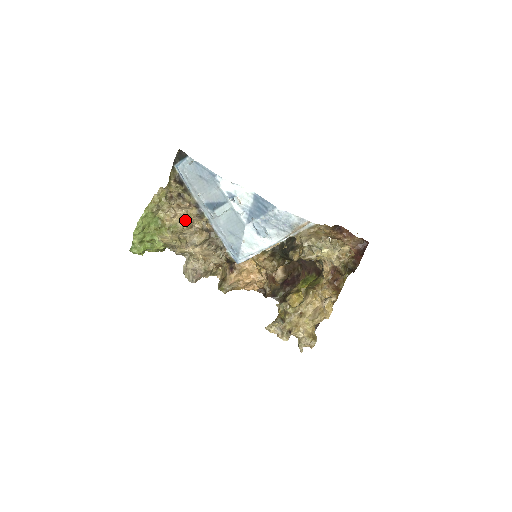
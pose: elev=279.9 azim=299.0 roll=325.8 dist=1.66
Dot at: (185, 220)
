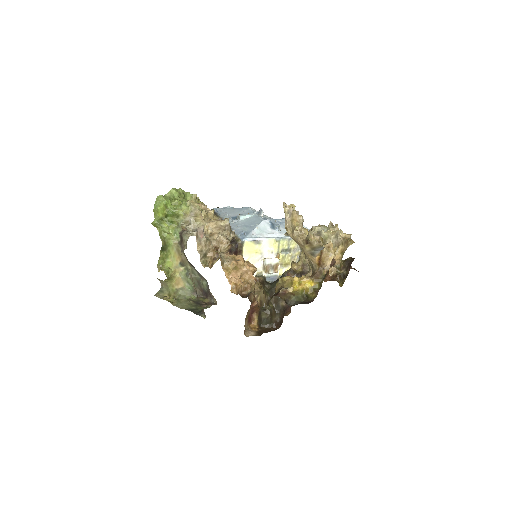
Dot at: (211, 214)
